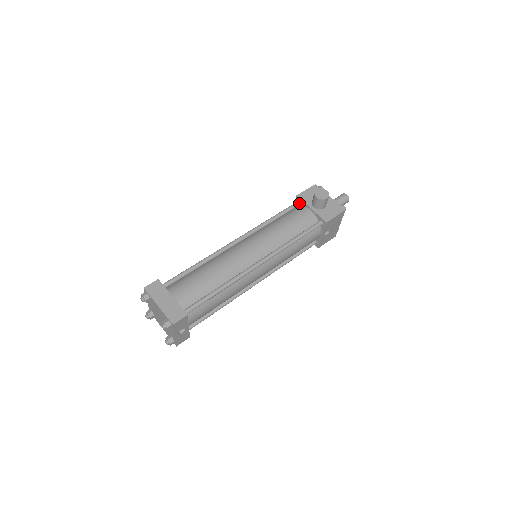
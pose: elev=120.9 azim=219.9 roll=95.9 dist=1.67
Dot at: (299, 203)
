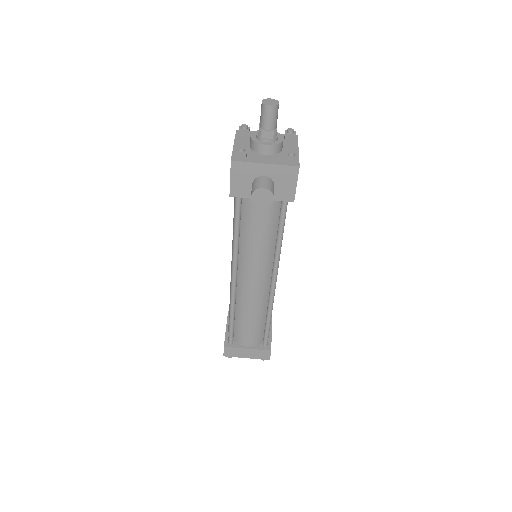
Dot at: (240, 197)
